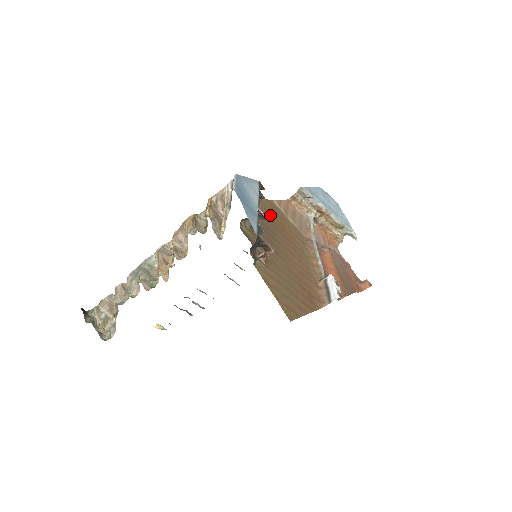
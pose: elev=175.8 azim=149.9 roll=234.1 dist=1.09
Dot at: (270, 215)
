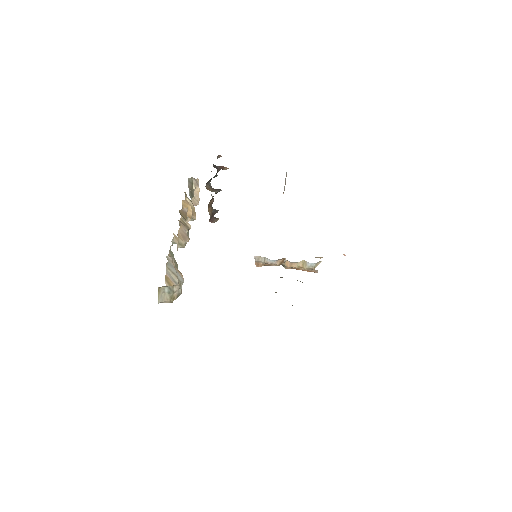
Dot at: occluded
